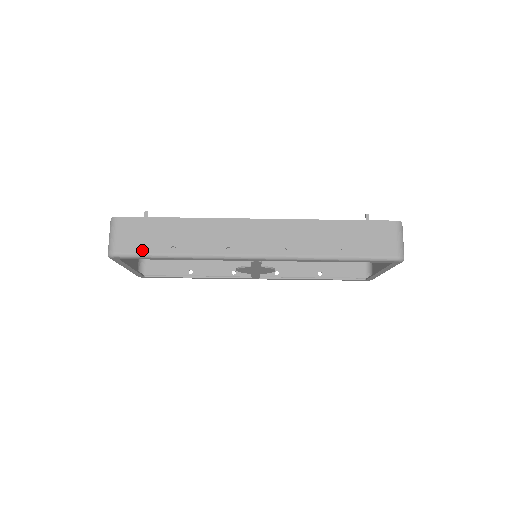
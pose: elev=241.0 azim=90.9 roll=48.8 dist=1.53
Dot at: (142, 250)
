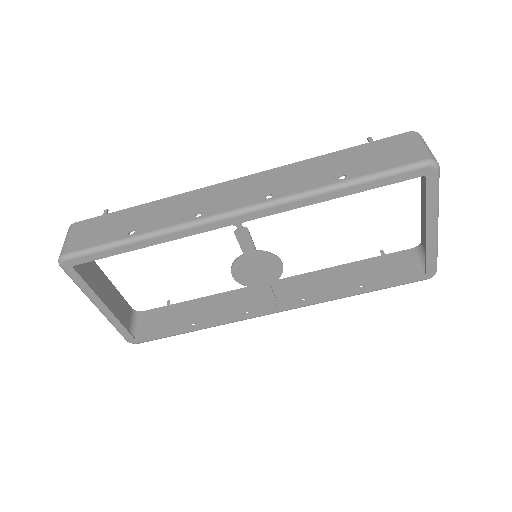
Dot at: (95, 243)
